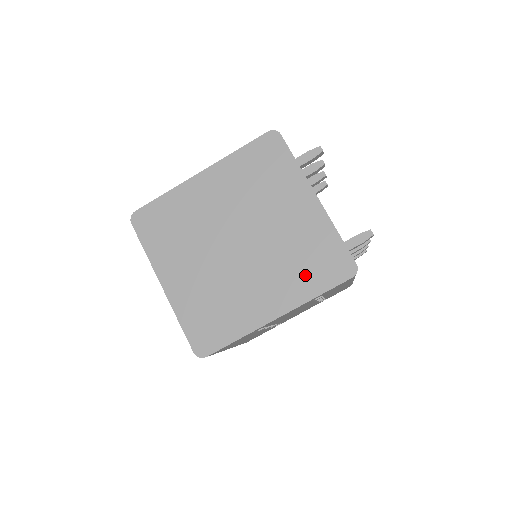
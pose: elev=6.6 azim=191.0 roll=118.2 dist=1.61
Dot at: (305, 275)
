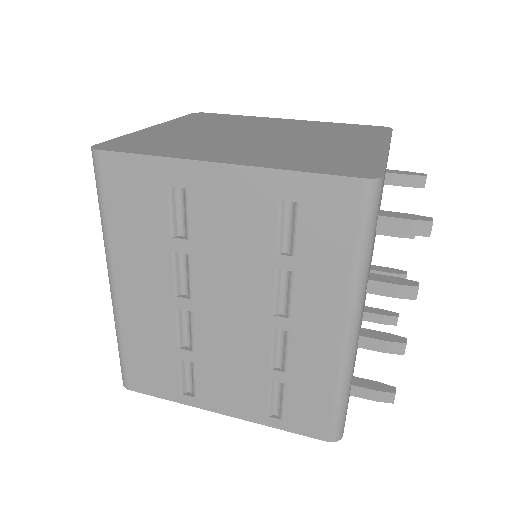
Dot at: (303, 161)
